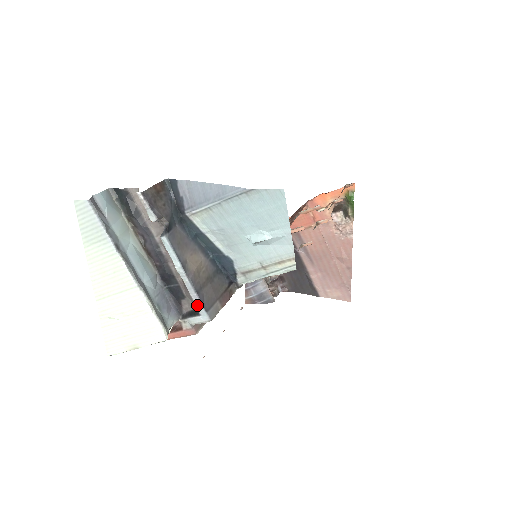
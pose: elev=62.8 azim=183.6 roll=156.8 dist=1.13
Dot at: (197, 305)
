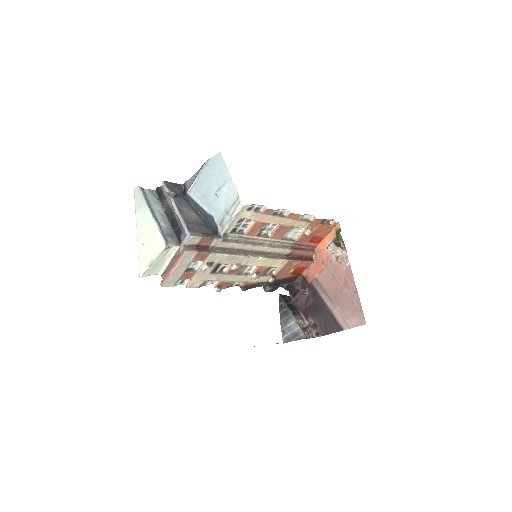
Dot at: (185, 229)
